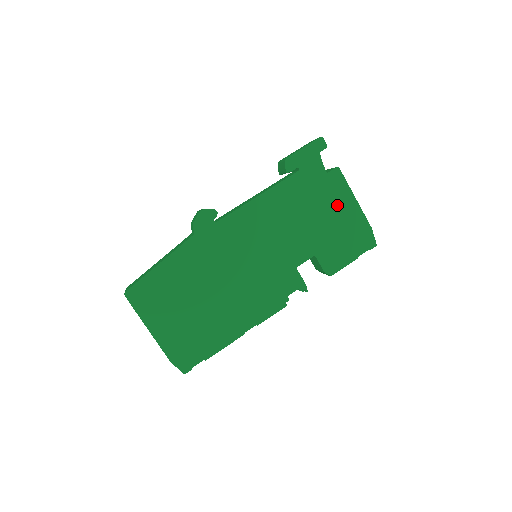
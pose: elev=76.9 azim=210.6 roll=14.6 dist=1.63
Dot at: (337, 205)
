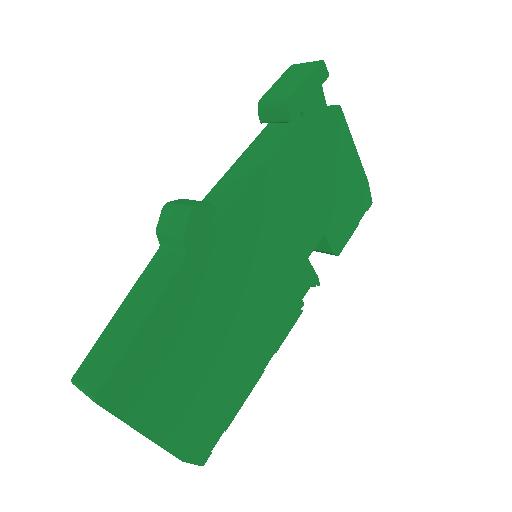
Dot at: (340, 160)
